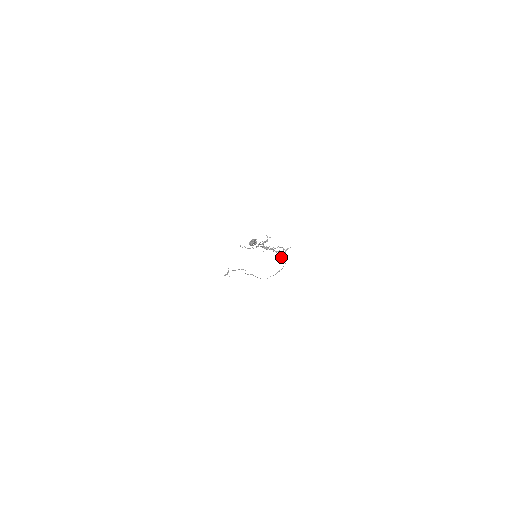
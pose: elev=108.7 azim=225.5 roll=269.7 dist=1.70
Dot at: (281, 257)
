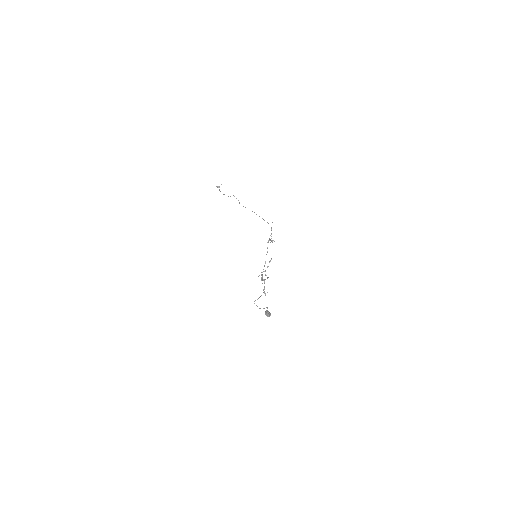
Dot at: occluded
